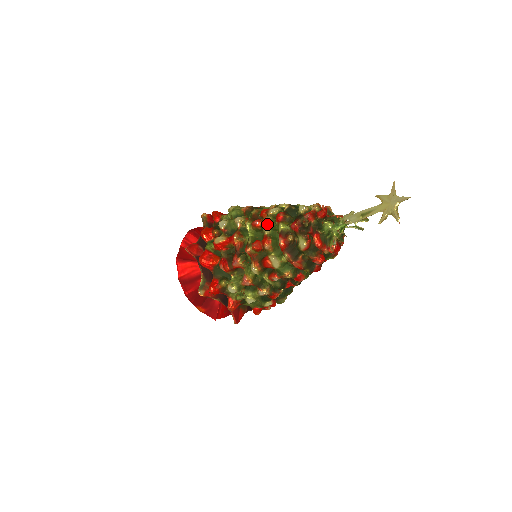
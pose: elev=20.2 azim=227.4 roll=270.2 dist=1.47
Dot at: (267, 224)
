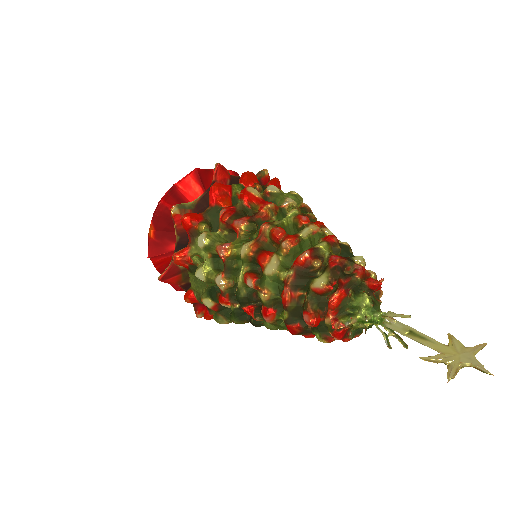
Dot at: (312, 230)
